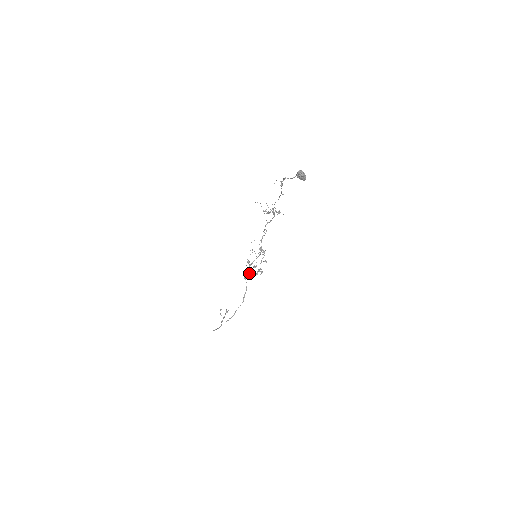
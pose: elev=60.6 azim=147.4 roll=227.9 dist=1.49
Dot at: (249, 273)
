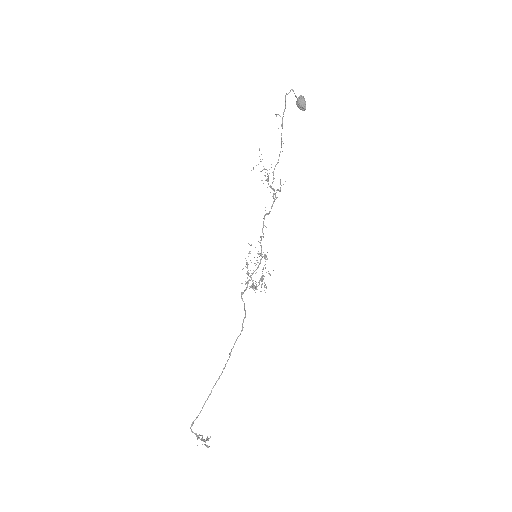
Dot at: (249, 280)
